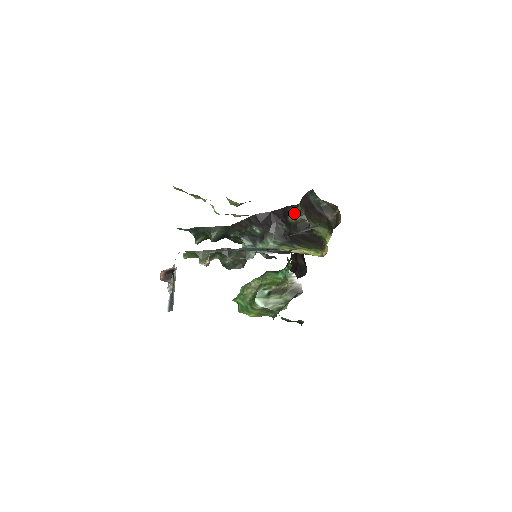
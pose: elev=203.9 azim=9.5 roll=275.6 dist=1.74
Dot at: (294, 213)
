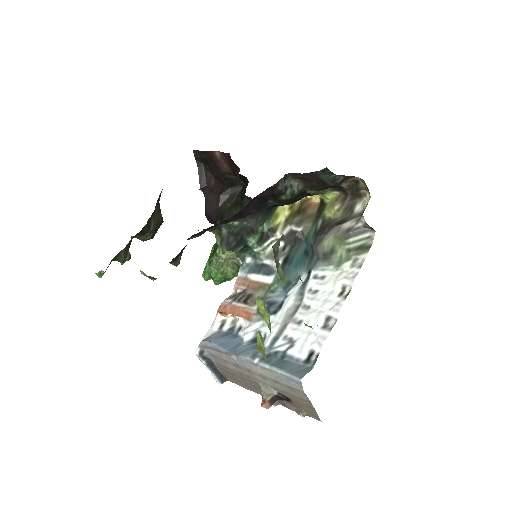
Dot at: (289, 191)
